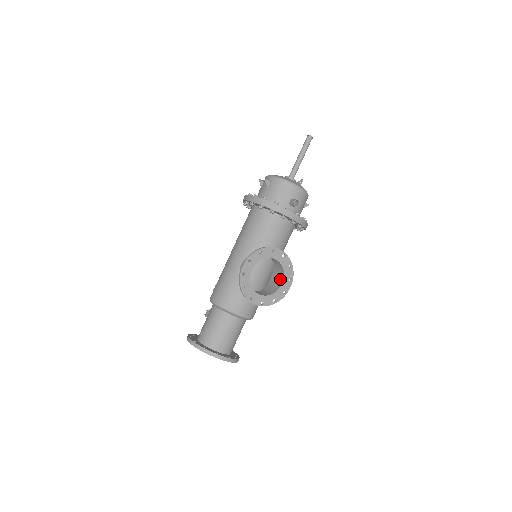
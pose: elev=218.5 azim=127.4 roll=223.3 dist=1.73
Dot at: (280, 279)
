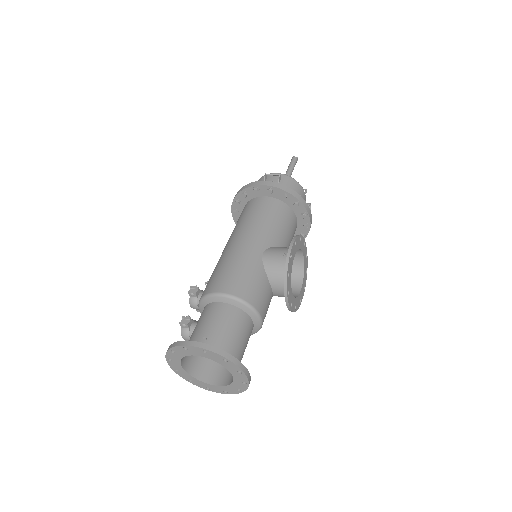
Dot at: (295, 285)
